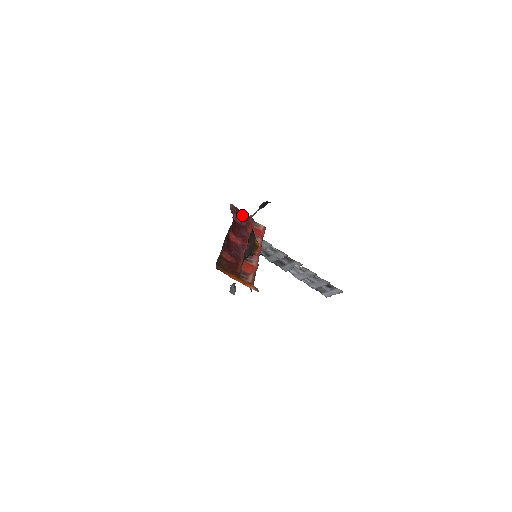
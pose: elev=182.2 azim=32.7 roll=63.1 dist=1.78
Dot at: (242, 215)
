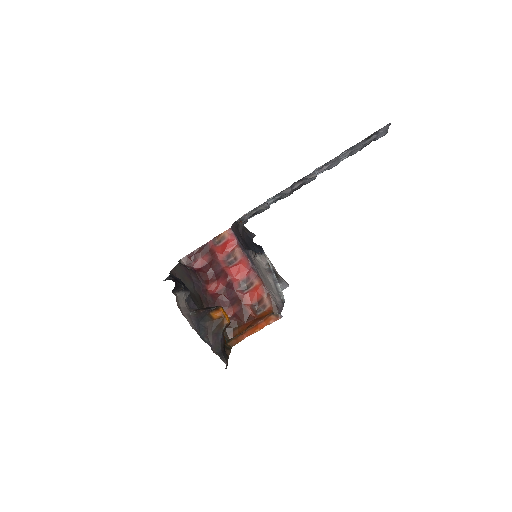
Dot at: (200, 253)
